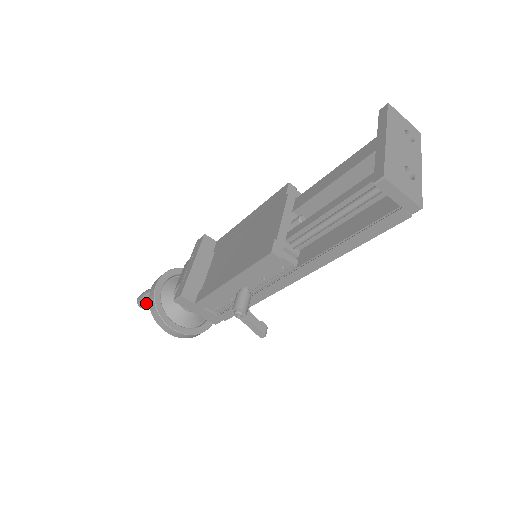
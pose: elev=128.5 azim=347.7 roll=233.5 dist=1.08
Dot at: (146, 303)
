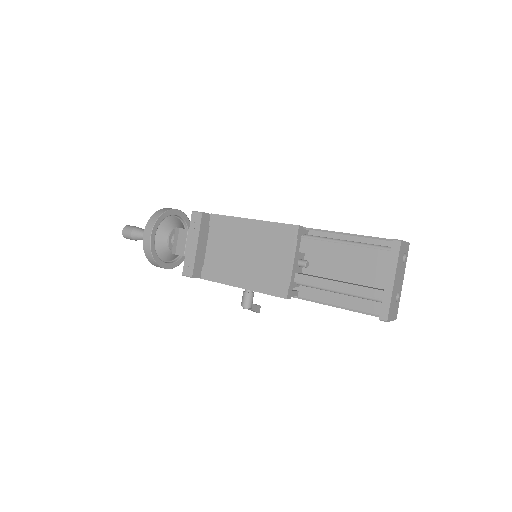
Dot at: occluded
